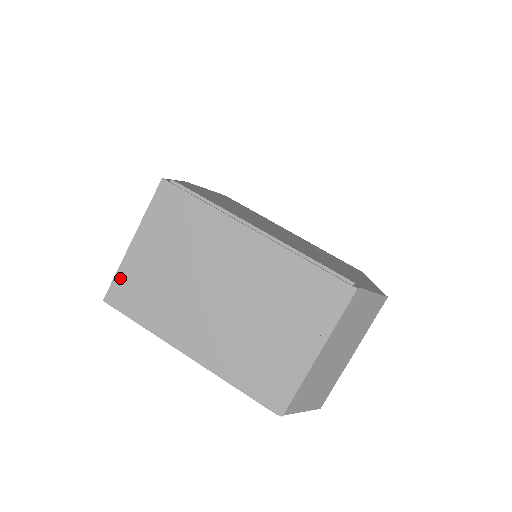
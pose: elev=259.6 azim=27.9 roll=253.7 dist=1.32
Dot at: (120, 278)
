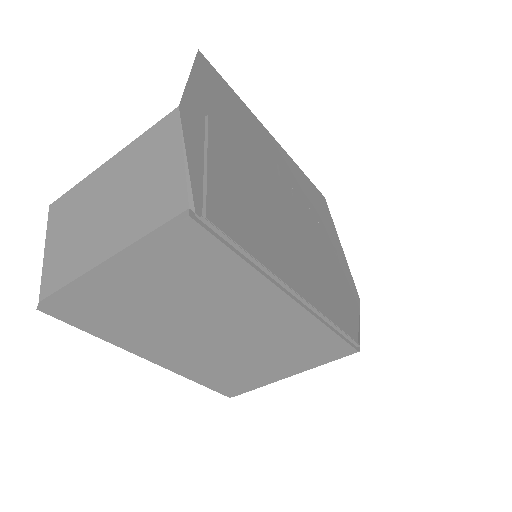
Dot at: (73, 297)
